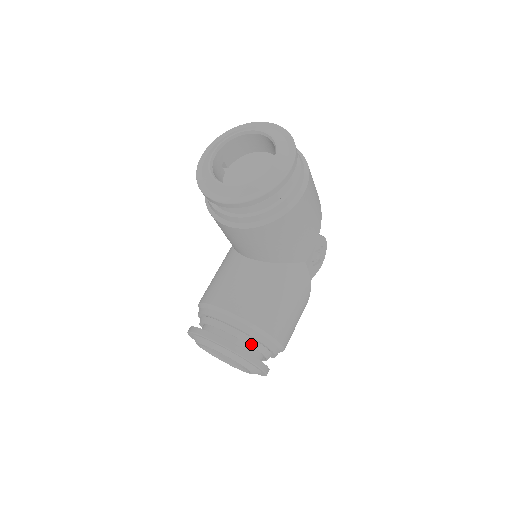
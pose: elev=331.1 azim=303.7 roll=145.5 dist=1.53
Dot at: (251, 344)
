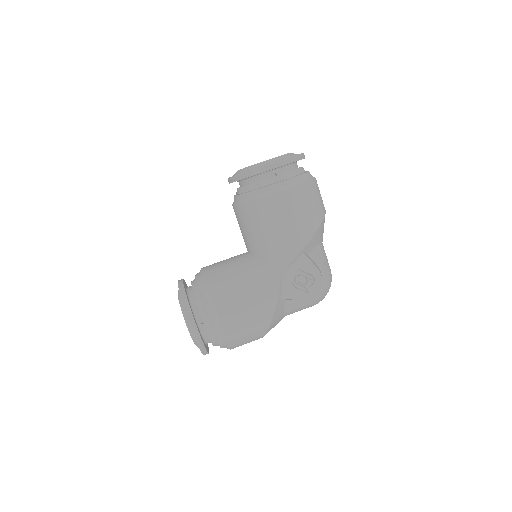
Dot at: (197, 300)
